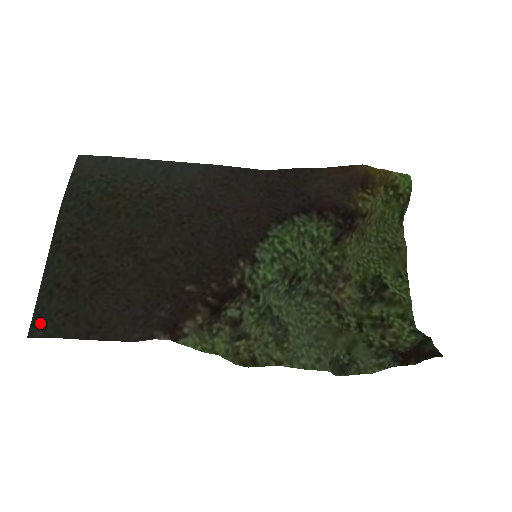
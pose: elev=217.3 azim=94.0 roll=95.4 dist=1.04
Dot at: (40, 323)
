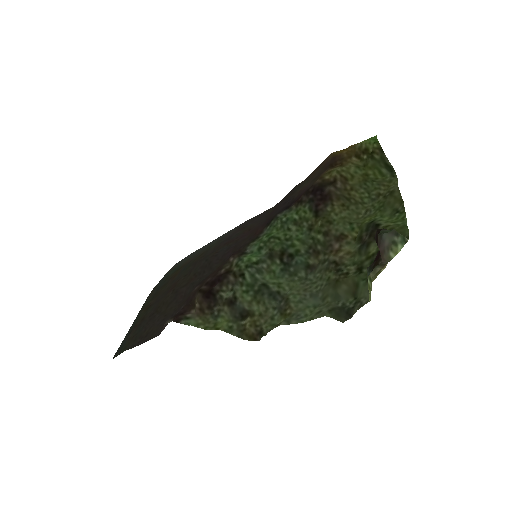
Dot at: (120, 349)
